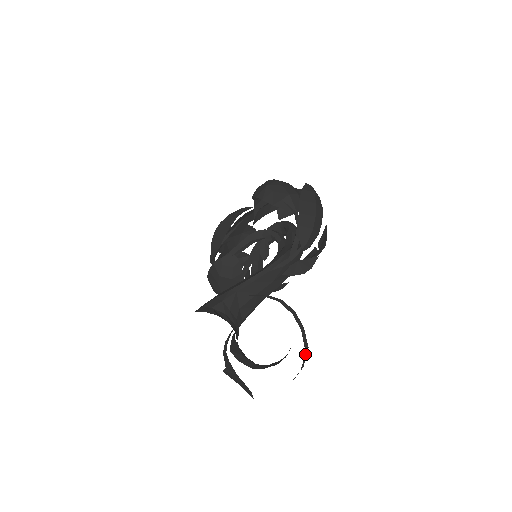
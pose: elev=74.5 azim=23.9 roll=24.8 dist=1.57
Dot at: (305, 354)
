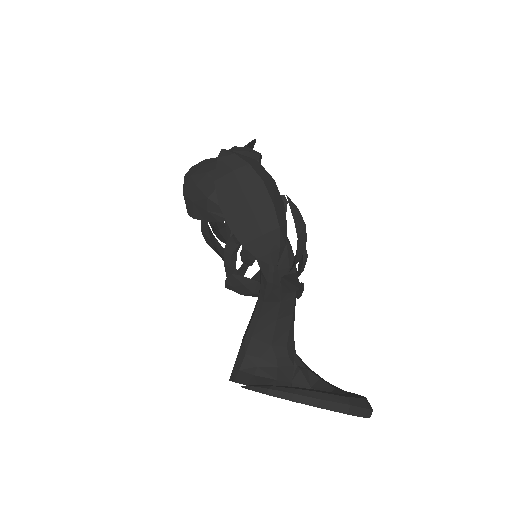
Dot at: (351, 413)
